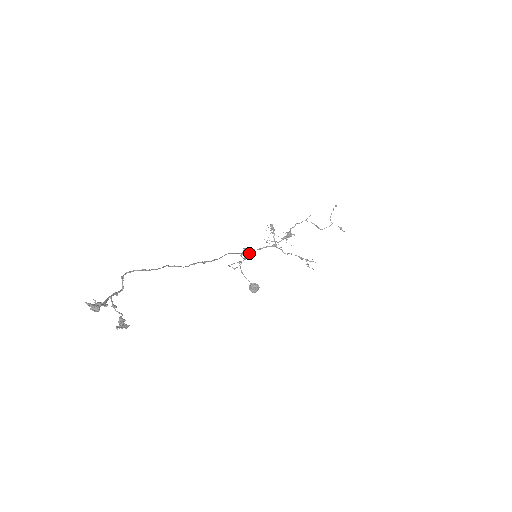
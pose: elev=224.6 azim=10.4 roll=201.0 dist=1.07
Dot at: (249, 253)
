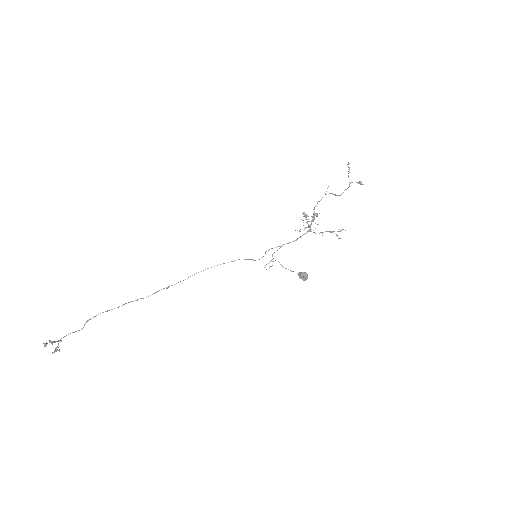
Dot at: occluded
